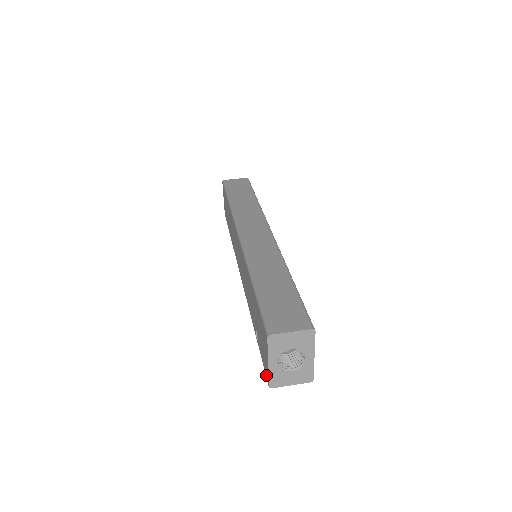
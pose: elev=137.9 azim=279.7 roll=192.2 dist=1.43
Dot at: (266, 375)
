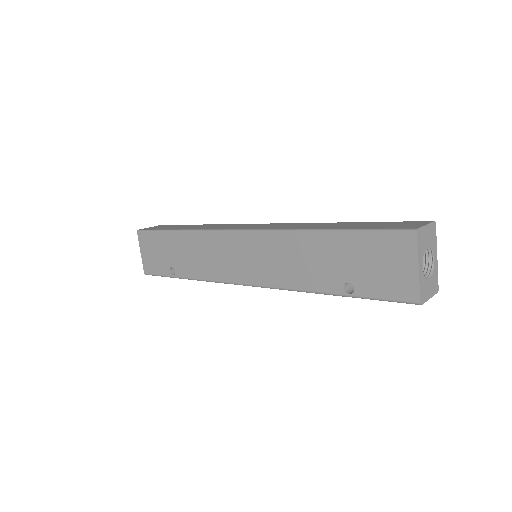
Dot at: (407, 297)
